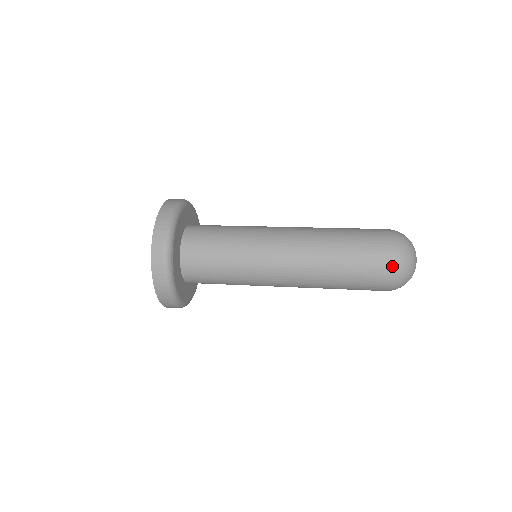
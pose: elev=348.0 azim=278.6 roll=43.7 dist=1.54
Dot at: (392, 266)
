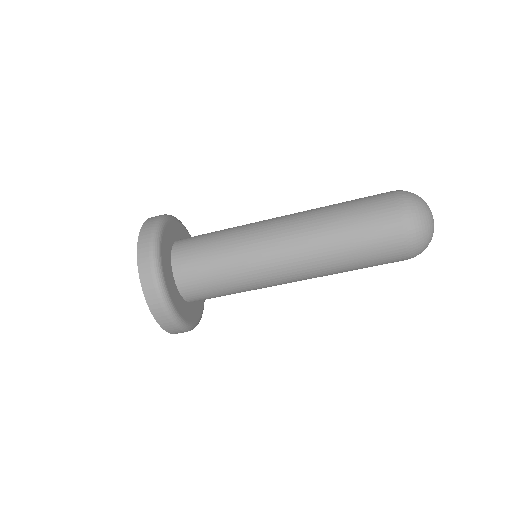
Dot at: (404, 221)
